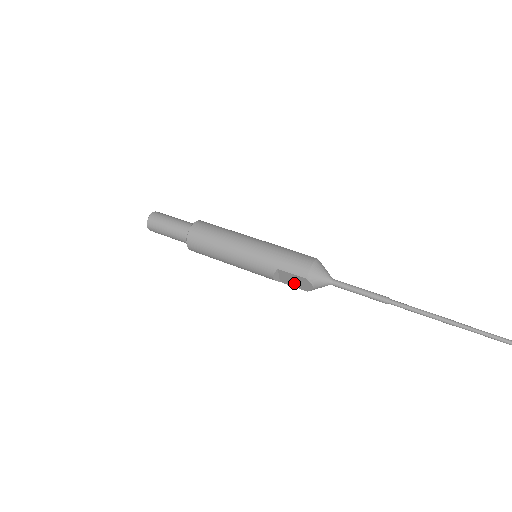
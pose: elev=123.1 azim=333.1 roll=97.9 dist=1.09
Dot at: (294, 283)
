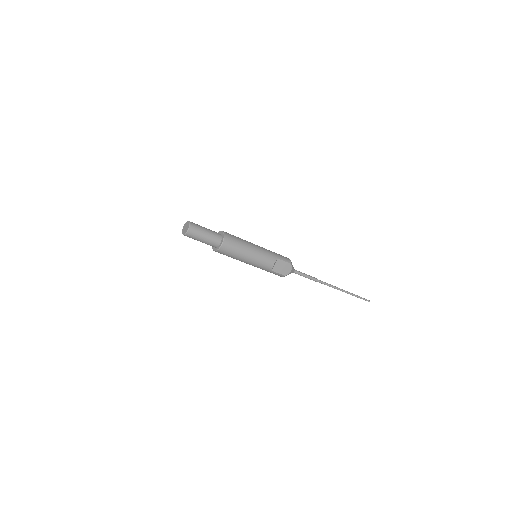
Dot at: (281, 270)
